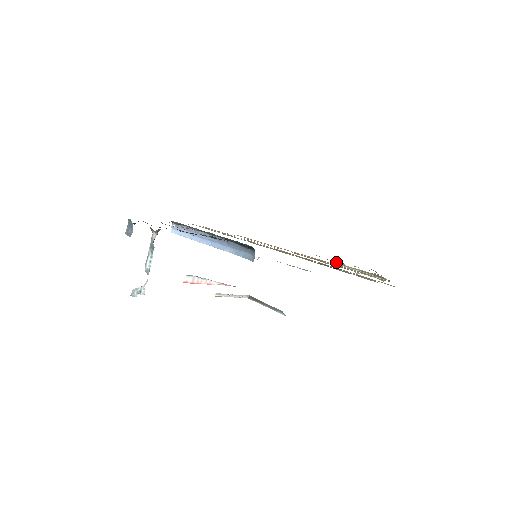
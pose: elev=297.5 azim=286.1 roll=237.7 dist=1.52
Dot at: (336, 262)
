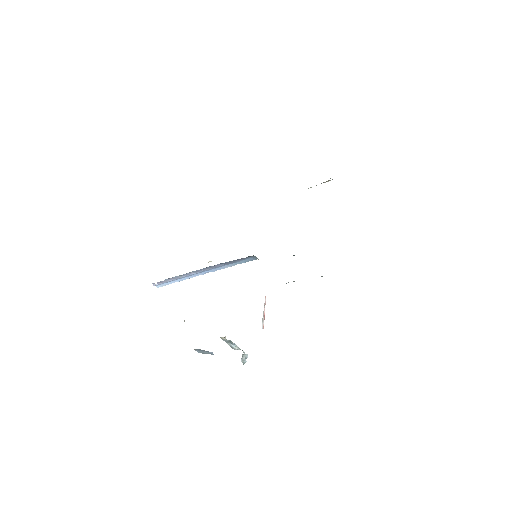
Dot at: occluded
